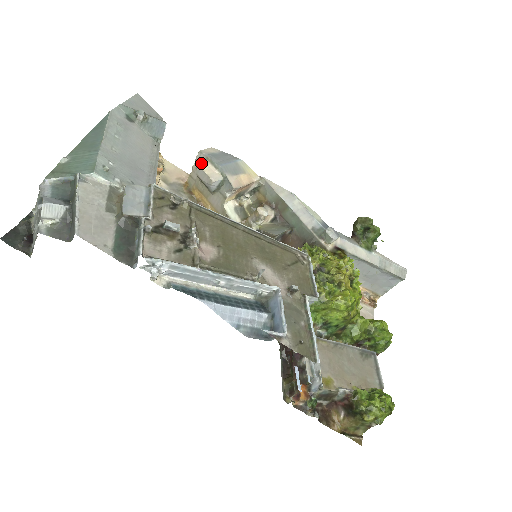
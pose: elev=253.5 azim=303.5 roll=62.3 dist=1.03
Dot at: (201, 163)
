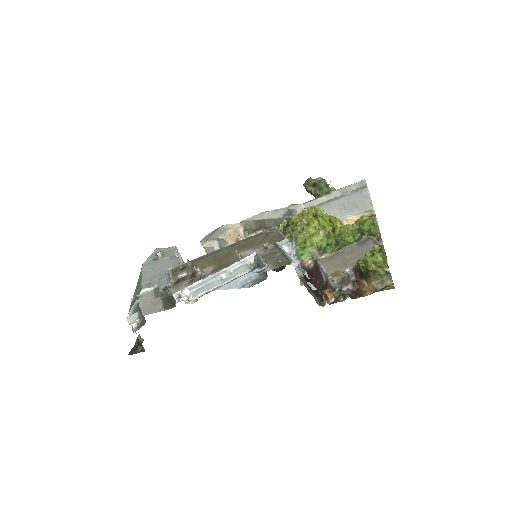
Dot at: (203, 246)
